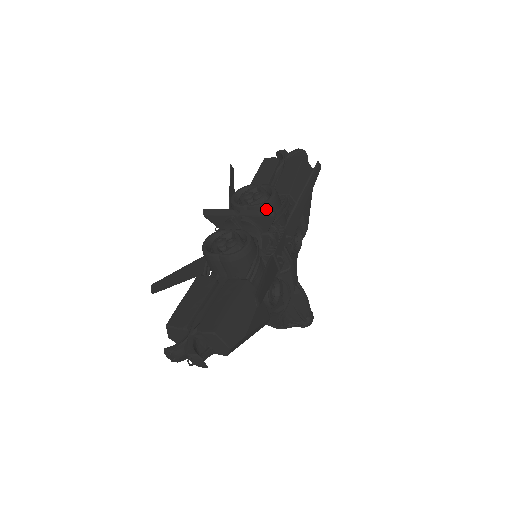
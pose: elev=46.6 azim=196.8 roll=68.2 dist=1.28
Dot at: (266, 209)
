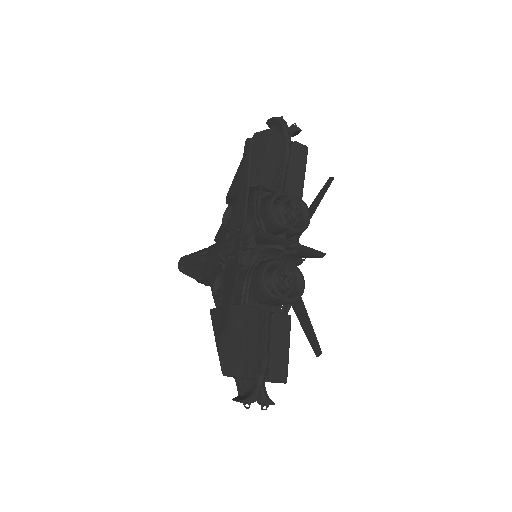
Dot at: occluded
